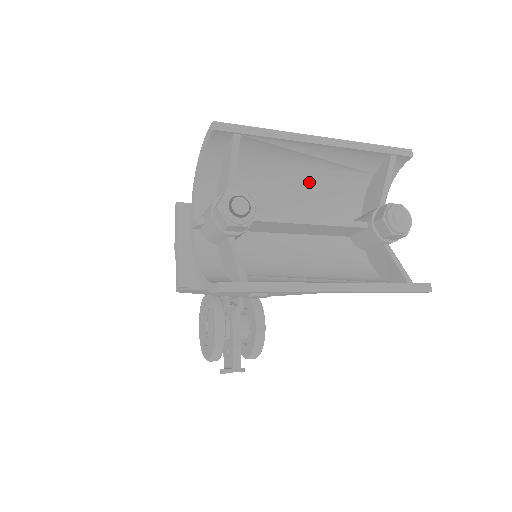
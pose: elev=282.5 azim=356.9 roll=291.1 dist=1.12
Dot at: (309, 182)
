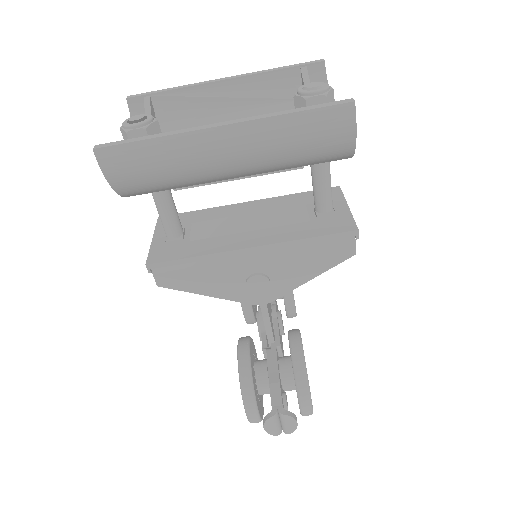
Dot at: occluded
